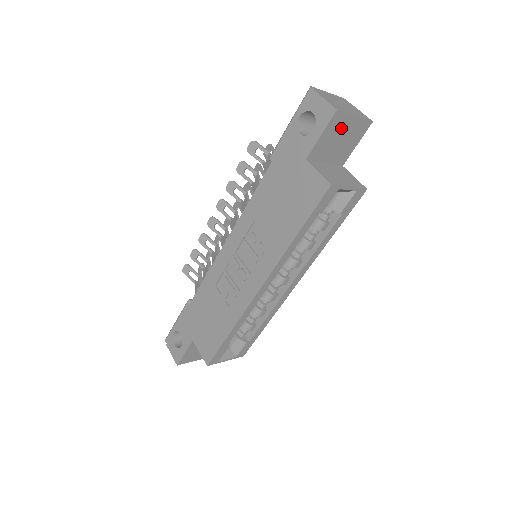
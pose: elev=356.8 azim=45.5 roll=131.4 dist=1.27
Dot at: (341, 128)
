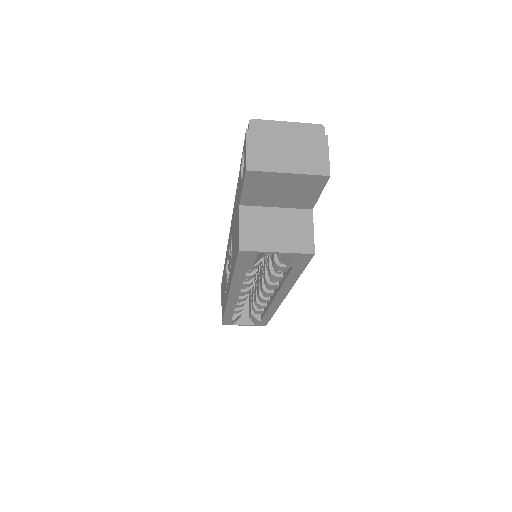
Dot at: (273, 183)
